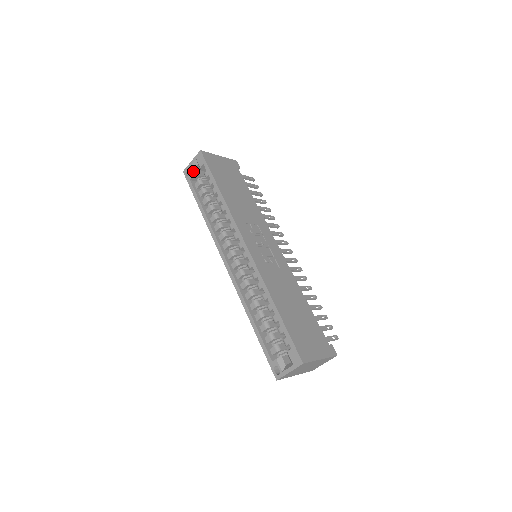
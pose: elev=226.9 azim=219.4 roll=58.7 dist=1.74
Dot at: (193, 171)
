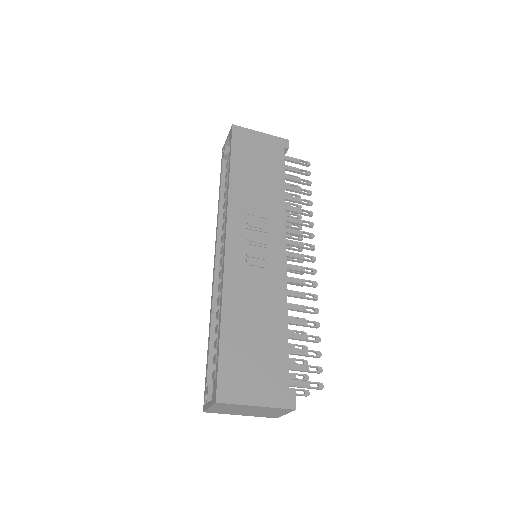
Dot at: (227, 149)
